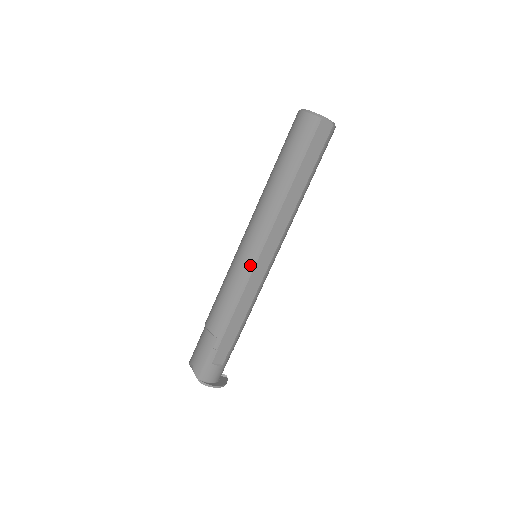
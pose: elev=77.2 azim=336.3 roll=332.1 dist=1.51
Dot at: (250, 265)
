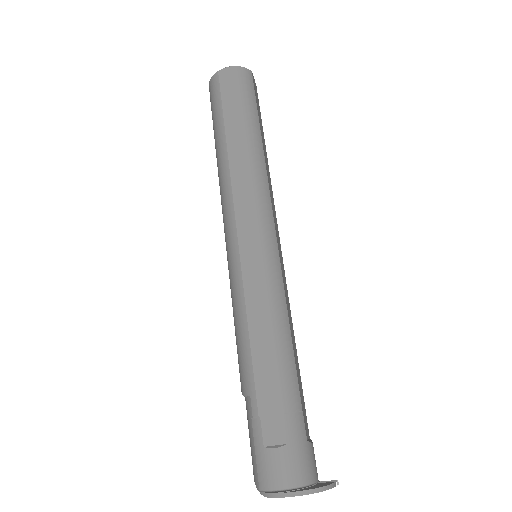
Dot at: (235, 262)
